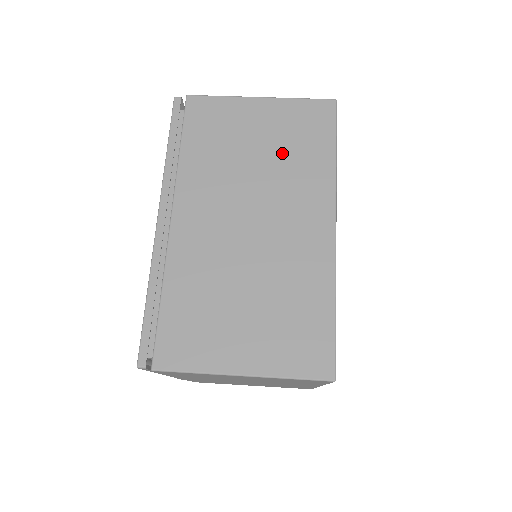
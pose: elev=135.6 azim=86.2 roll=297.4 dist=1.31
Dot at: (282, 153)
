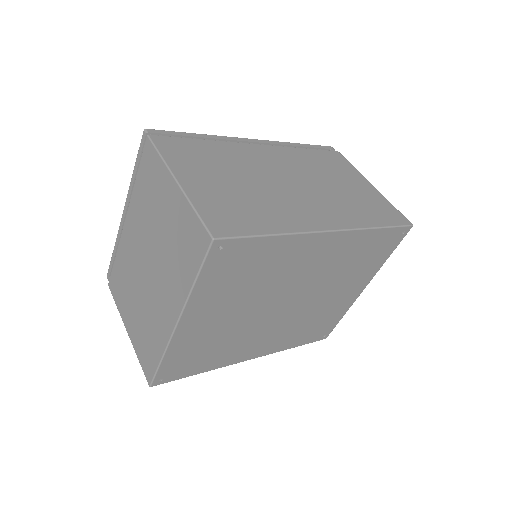
Dot at: (351, 197)
